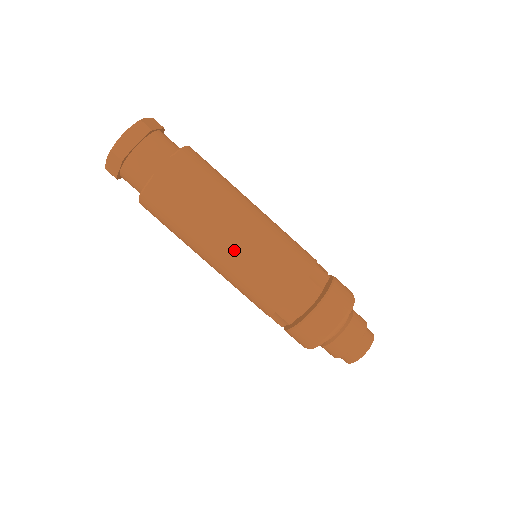
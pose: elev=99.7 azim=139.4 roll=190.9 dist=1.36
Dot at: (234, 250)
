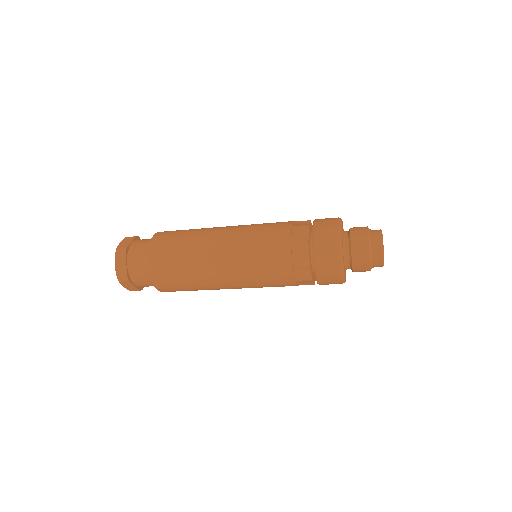
Dot at: (231, 271)
